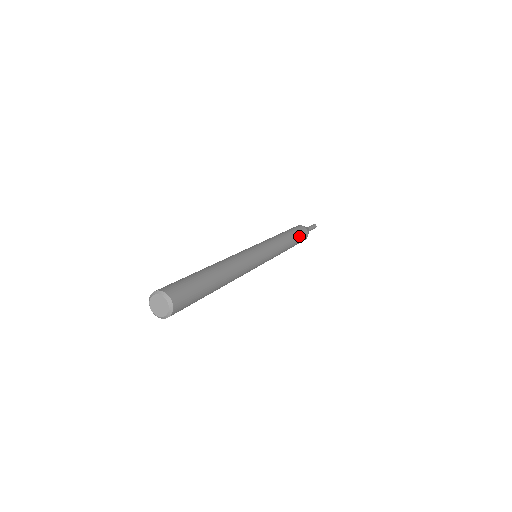
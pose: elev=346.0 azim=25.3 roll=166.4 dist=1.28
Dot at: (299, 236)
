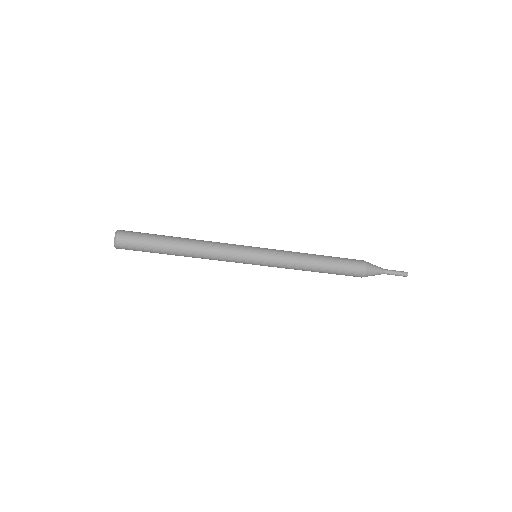
Dot at: (341, 265)
